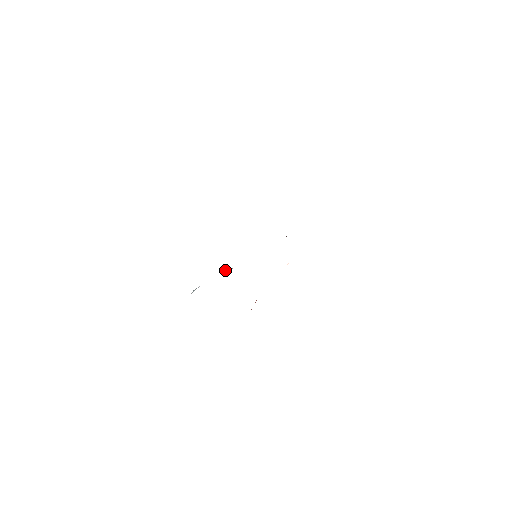
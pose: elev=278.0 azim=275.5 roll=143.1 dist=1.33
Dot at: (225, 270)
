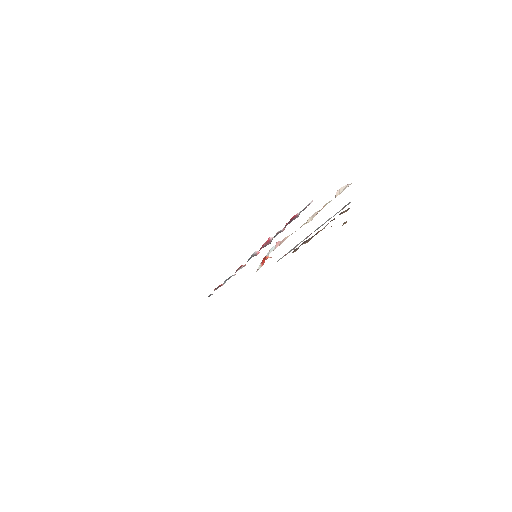
Dot at: (239, 269)
